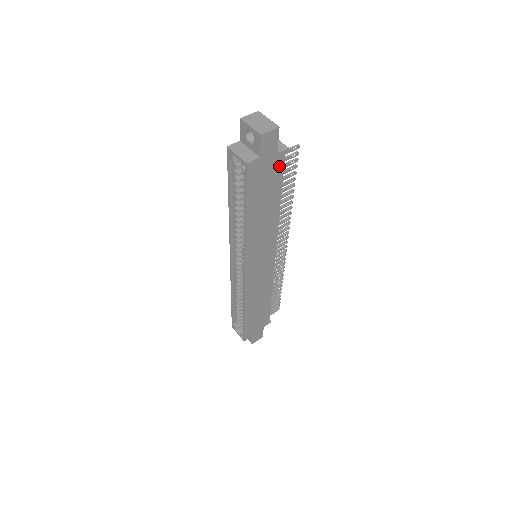
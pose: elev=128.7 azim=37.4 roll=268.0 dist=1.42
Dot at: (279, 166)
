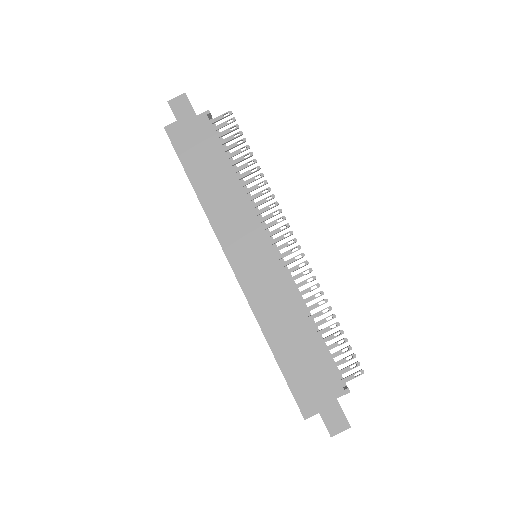
Dot at: (207, 128)
